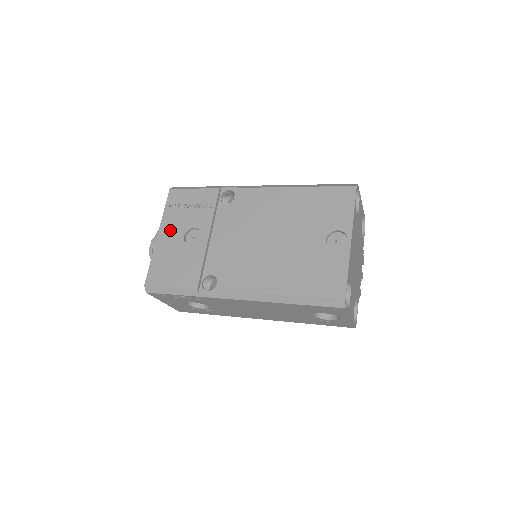
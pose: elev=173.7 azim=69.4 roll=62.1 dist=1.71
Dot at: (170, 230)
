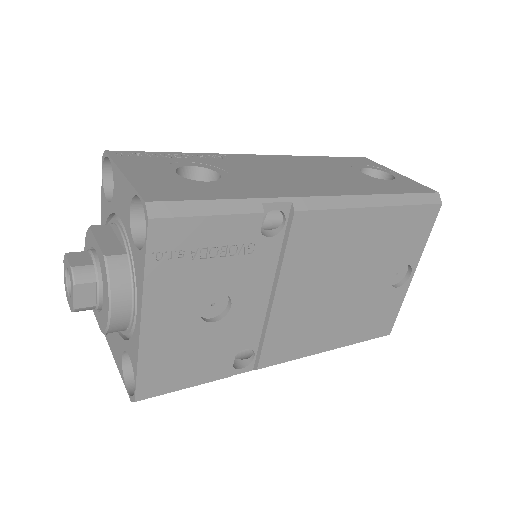
Dot at: (169, 307)
